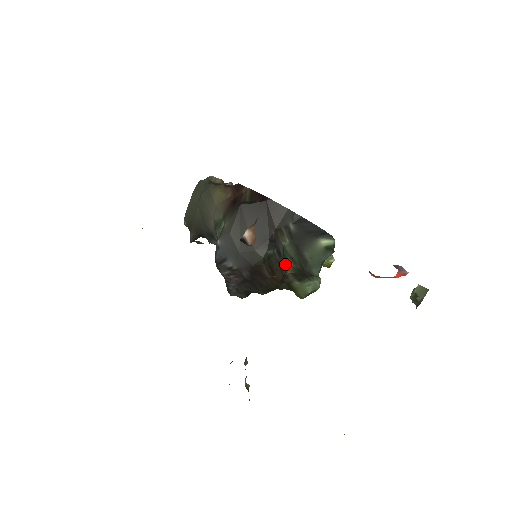
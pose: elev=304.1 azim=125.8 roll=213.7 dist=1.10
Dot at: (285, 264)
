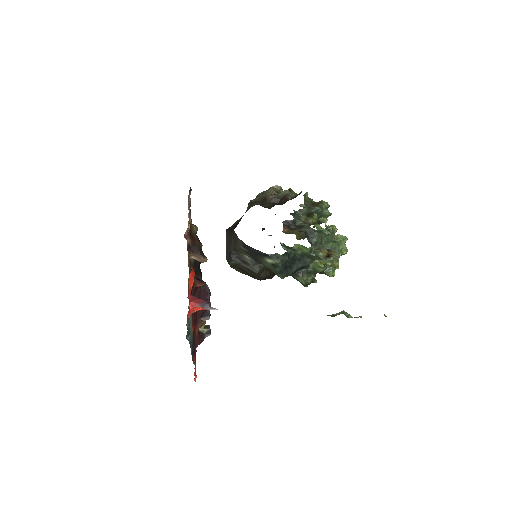
Dot at: (262, 267)
